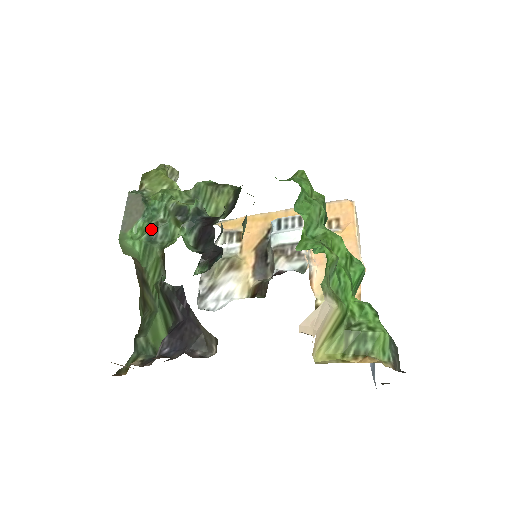
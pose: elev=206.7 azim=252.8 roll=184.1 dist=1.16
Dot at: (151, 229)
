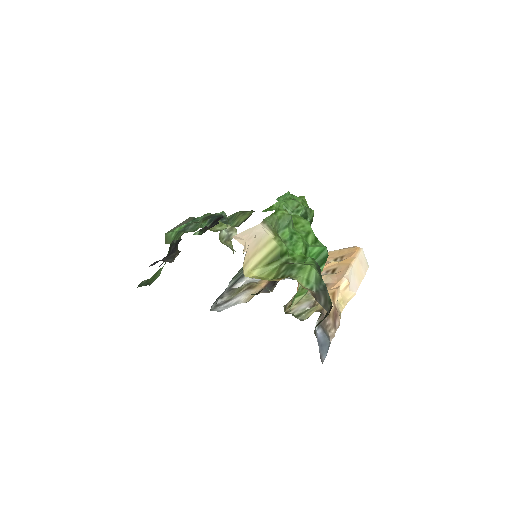
Dot at: (187, 226)
